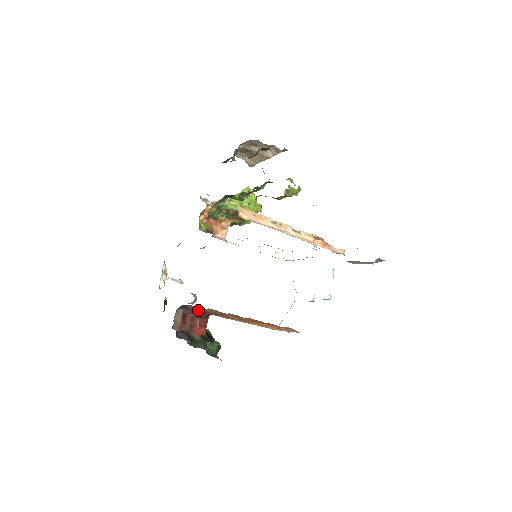
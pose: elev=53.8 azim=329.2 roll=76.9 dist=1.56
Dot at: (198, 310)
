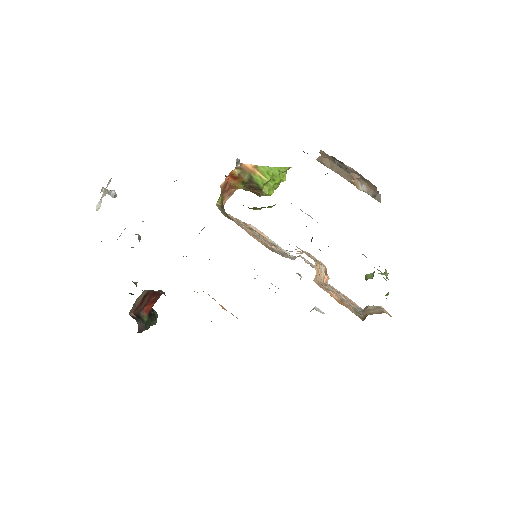
Dot at: (164, 294)
